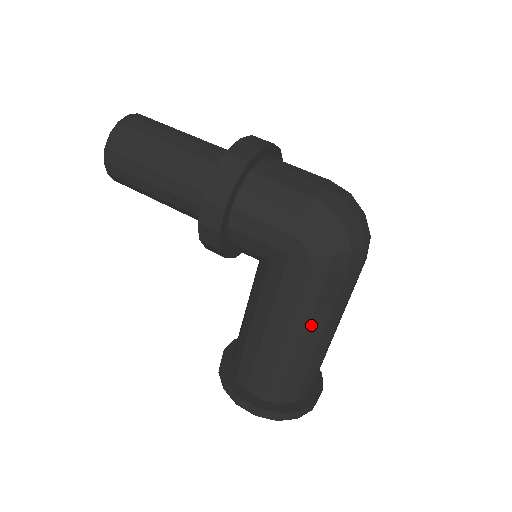
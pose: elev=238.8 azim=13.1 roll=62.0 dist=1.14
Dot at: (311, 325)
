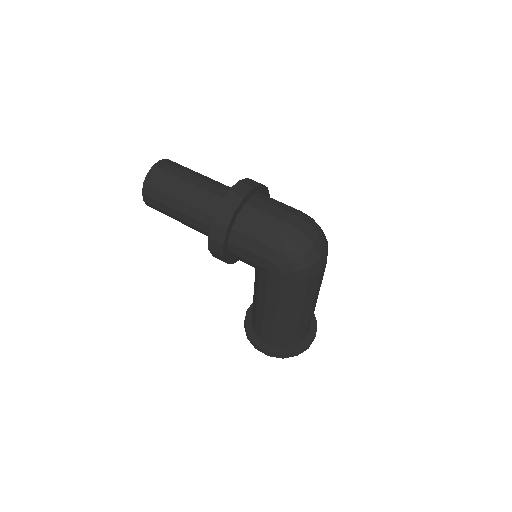
Dot at: (292, 307)
